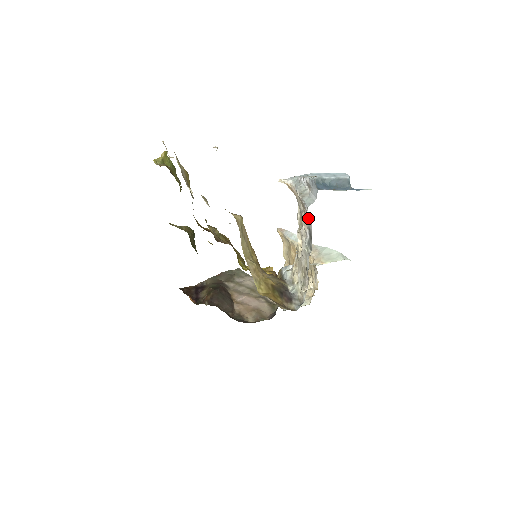
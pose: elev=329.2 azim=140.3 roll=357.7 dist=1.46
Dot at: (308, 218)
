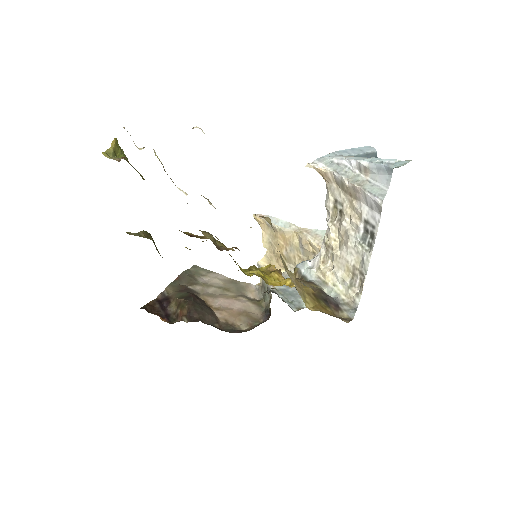
Dot at: (366, 210)
